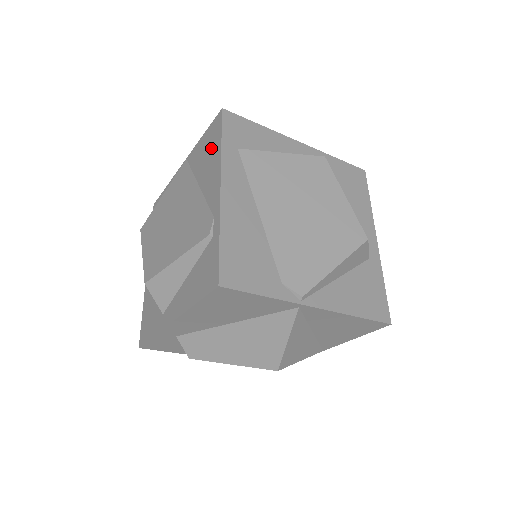
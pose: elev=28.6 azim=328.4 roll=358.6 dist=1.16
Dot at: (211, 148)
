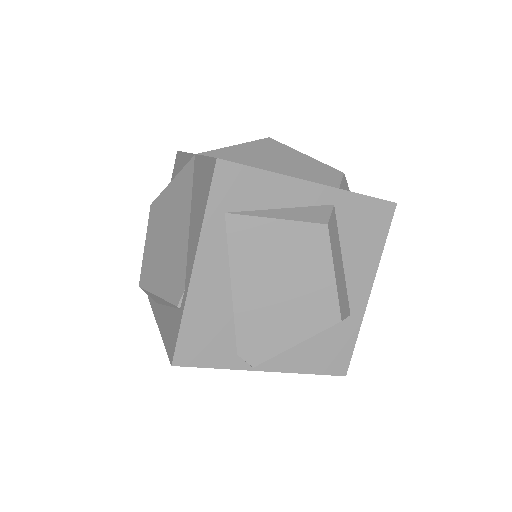
Dot at: (202, 196)
